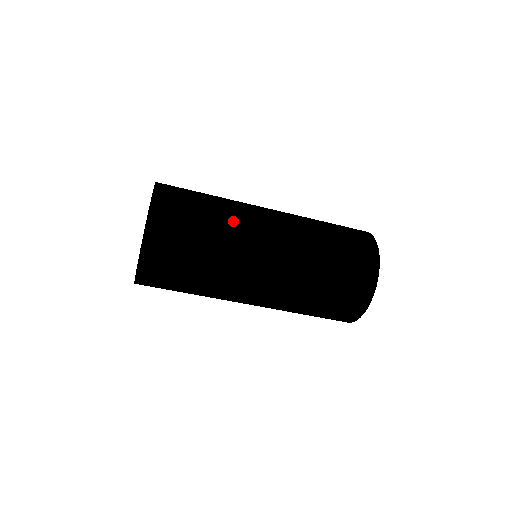
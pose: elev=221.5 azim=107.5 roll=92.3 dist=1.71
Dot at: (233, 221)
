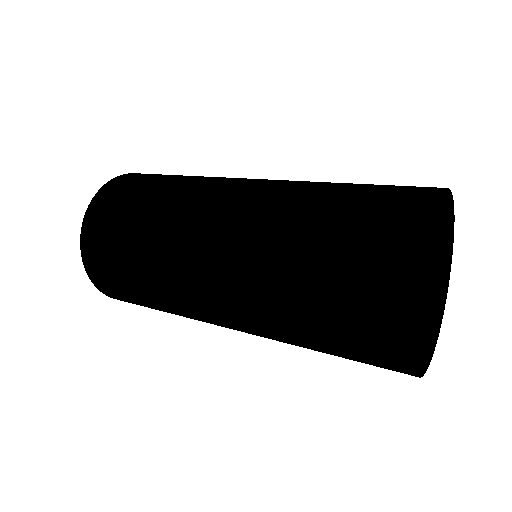
Dot at: (164, 230)
